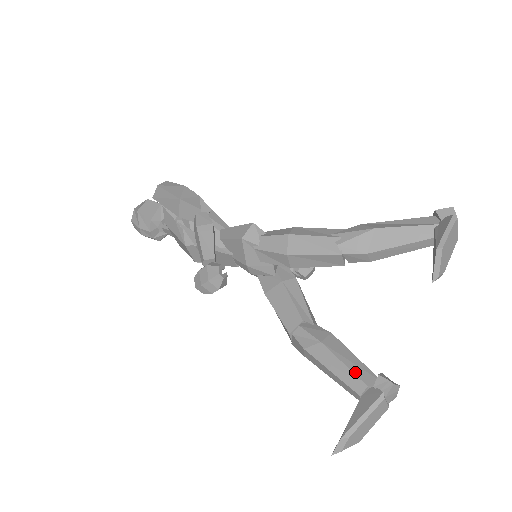
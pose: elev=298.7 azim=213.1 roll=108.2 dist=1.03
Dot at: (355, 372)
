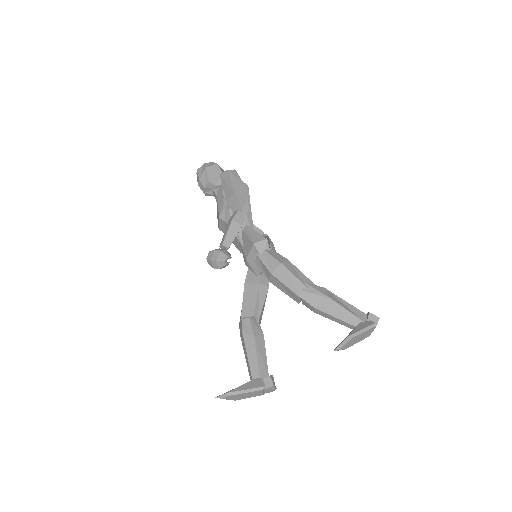
Dot at: (259, 365)
